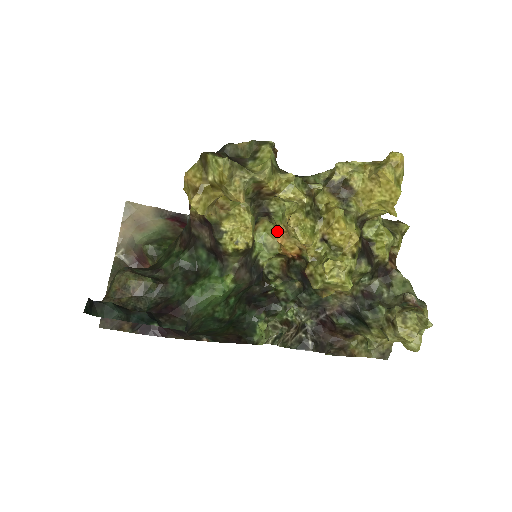
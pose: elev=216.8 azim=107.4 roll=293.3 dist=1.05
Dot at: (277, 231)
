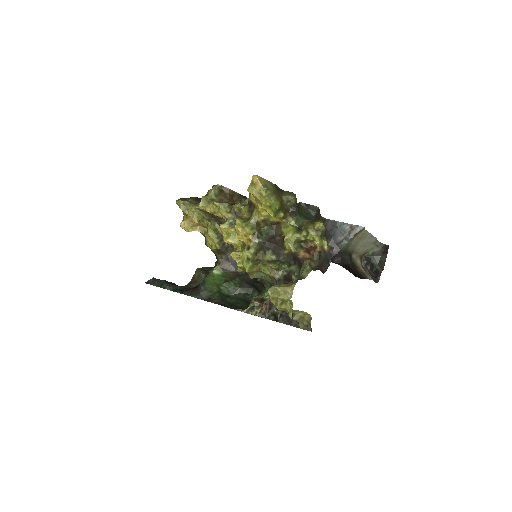
Dot at: occluded
